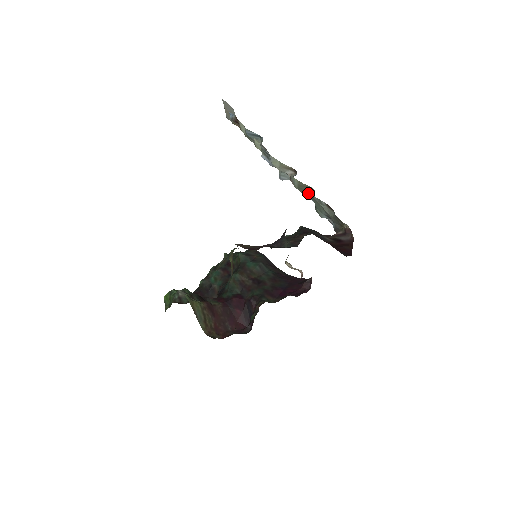
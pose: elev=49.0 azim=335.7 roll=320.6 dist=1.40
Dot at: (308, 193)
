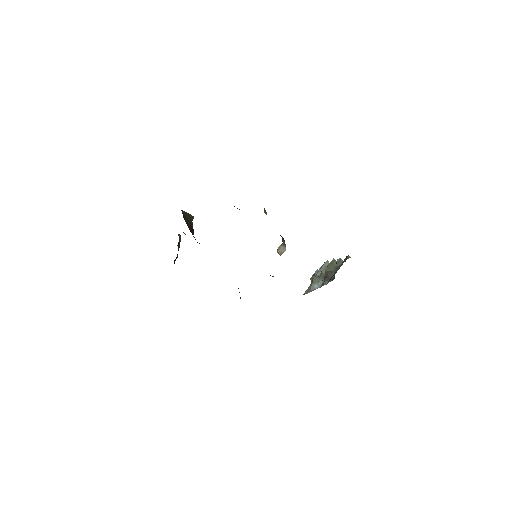
Dot at: occluded
